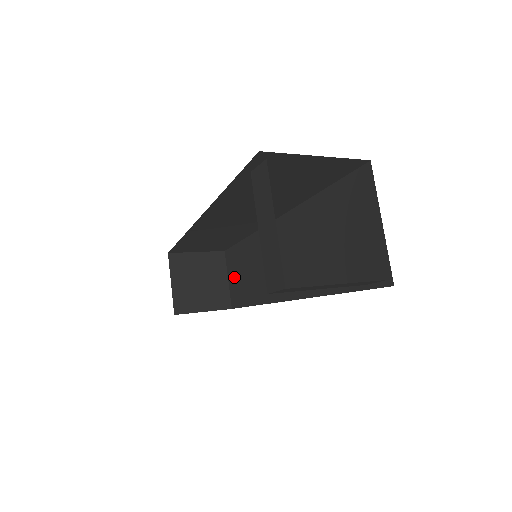
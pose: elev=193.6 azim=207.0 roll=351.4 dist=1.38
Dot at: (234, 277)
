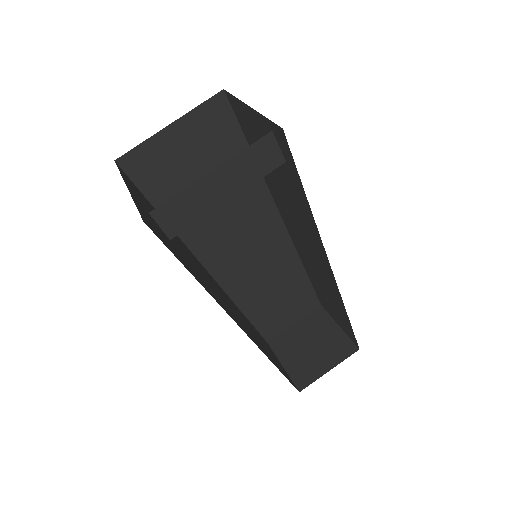
Dot at: (335, 317)
